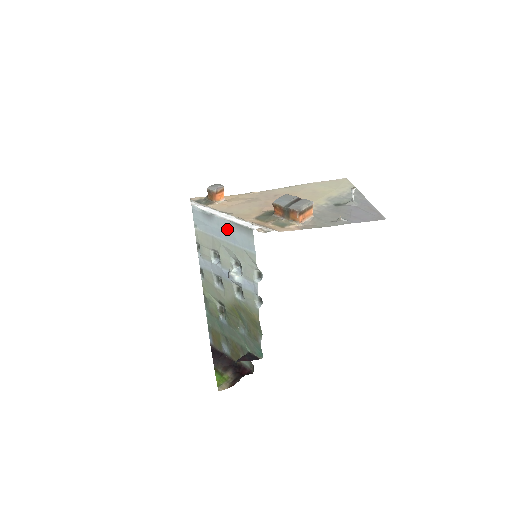
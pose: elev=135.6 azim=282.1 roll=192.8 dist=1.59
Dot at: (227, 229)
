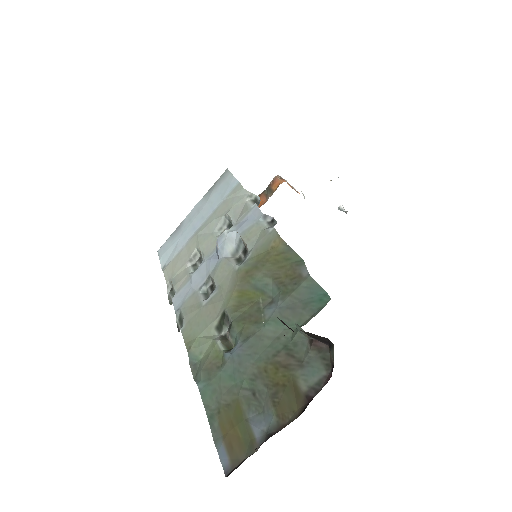
Dot at: (201, 208)
